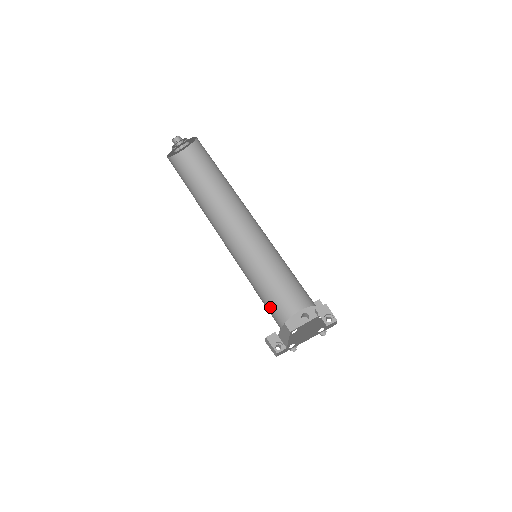
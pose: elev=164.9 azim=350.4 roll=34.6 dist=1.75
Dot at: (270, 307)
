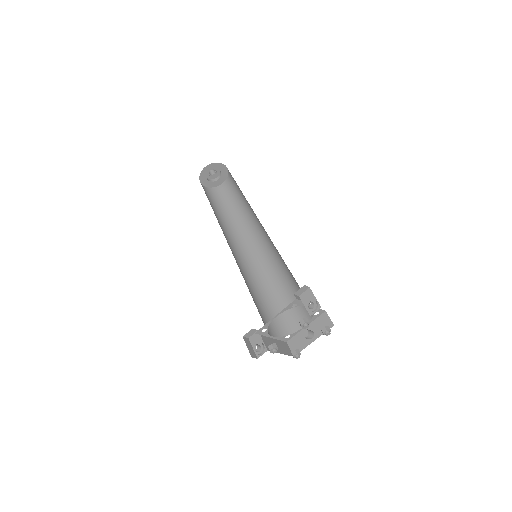
Dot at: (267, 315)
